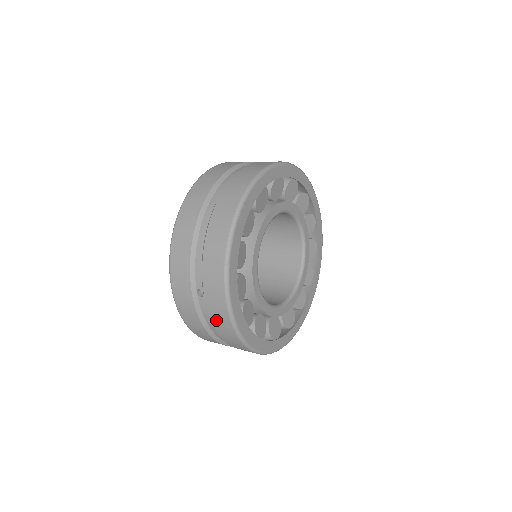
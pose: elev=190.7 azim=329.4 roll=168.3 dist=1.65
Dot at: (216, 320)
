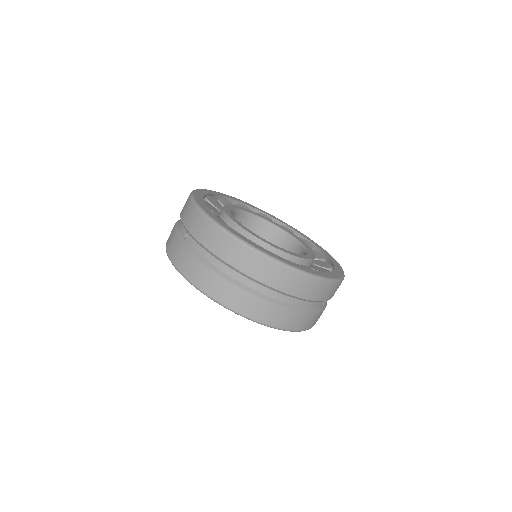
Dot at: (201, 235)
